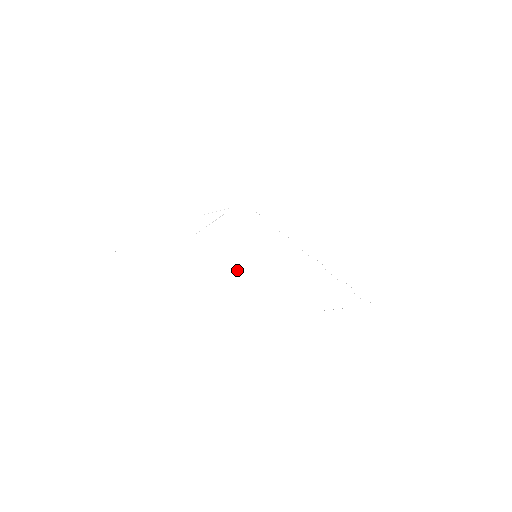
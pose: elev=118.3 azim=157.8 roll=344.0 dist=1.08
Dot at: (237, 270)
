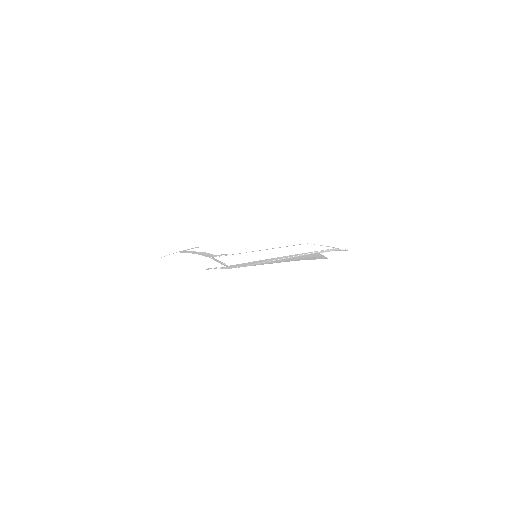
Dot at: (249, 251)
